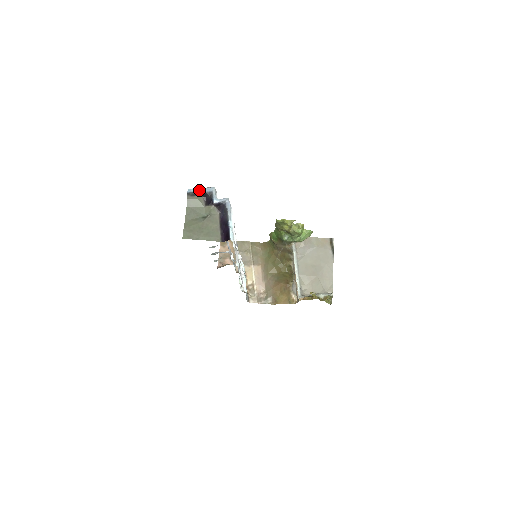
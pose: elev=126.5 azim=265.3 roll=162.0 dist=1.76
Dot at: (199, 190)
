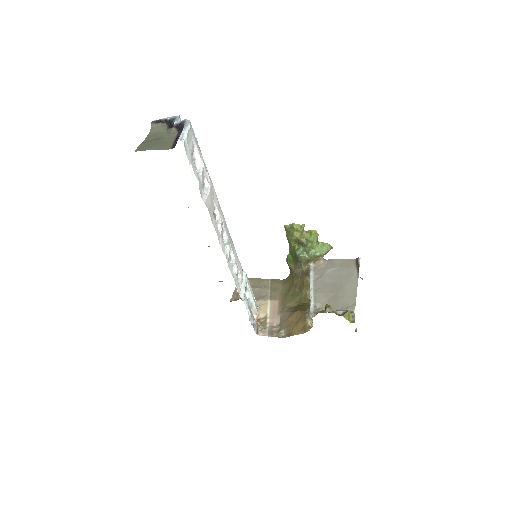
Dot at: (164, 119)
